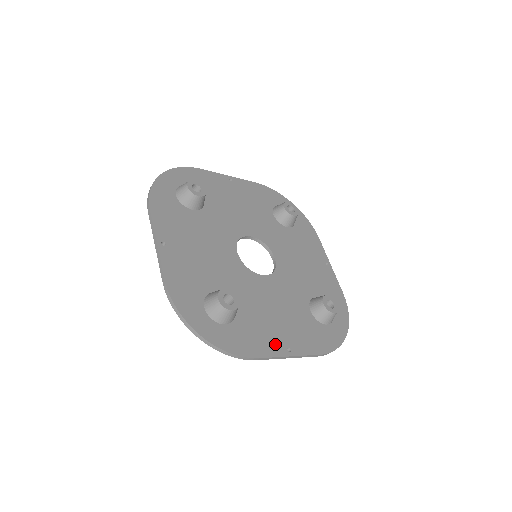
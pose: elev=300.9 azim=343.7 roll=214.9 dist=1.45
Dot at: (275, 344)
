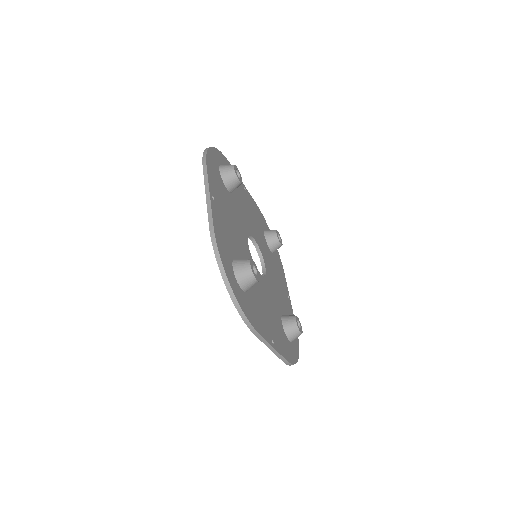
Dot at: (266, 331)
